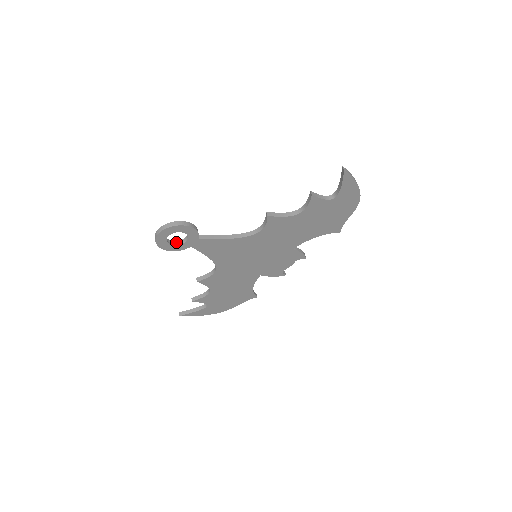
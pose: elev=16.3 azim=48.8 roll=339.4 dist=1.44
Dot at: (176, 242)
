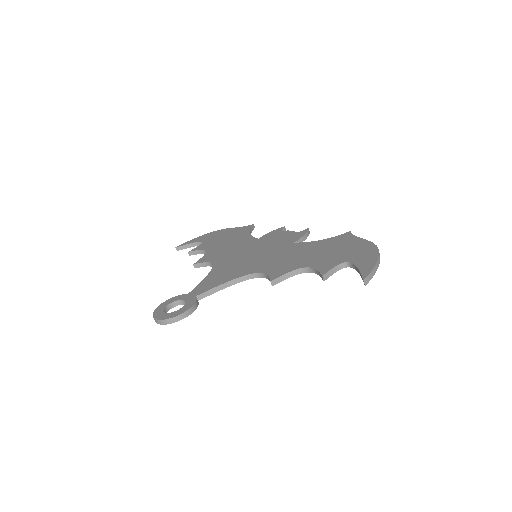
Dot at: (174, 303)
